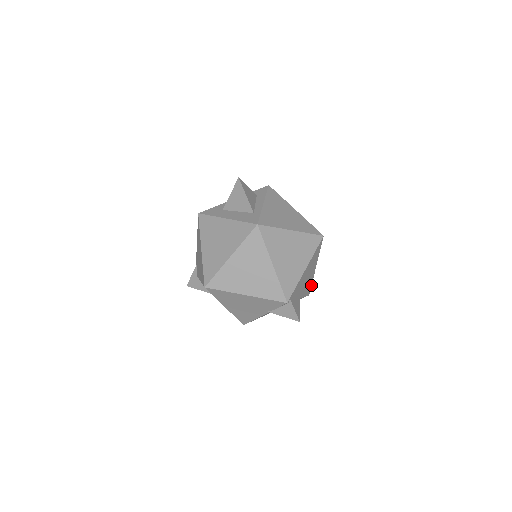
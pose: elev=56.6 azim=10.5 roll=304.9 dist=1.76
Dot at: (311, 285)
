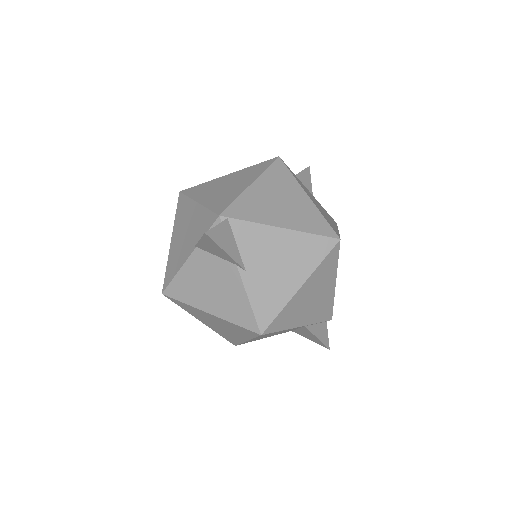
Dot at: (276, 317)
